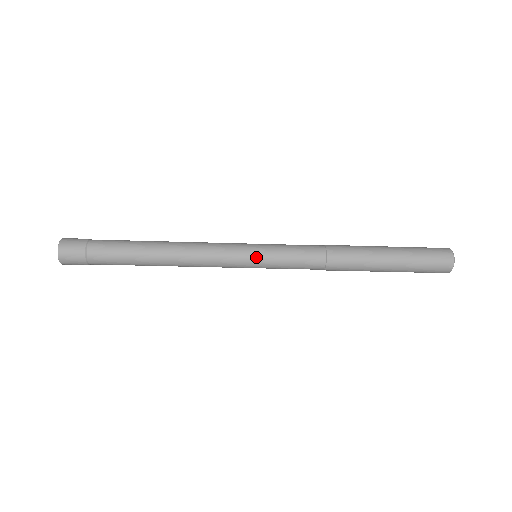
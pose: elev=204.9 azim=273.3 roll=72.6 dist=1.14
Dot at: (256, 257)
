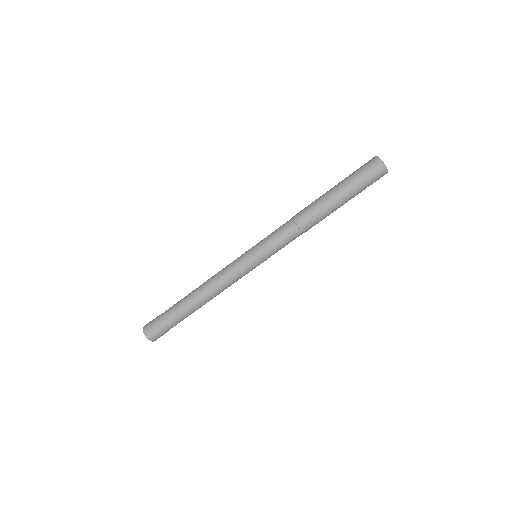
Dot at: (254, 257)
